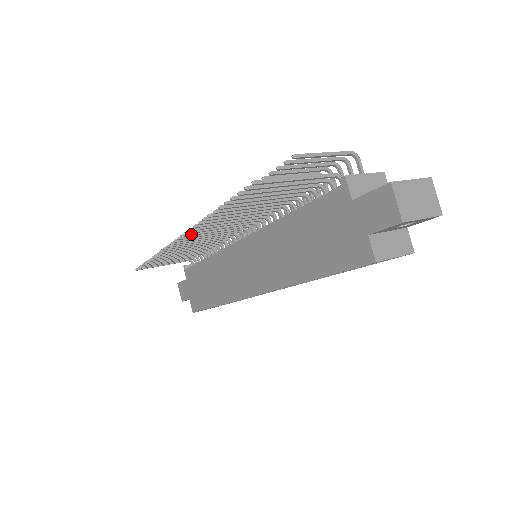
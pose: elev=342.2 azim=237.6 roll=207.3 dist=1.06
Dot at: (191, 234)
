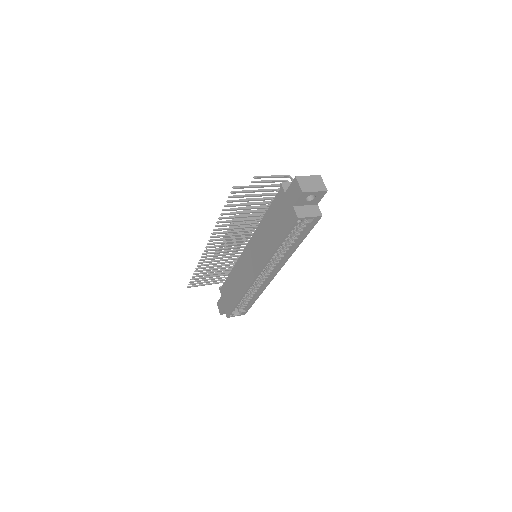
Dot at: (214, 240)
